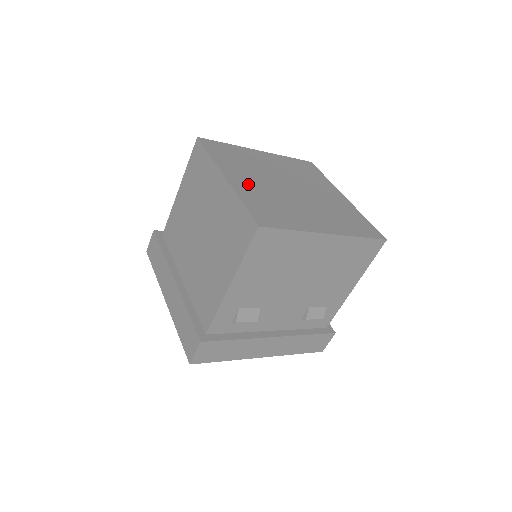
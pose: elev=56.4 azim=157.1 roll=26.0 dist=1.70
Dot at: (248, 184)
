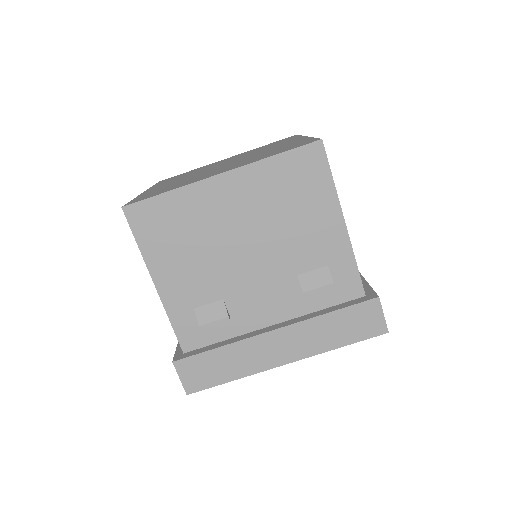
Dot at: (165, 185)
